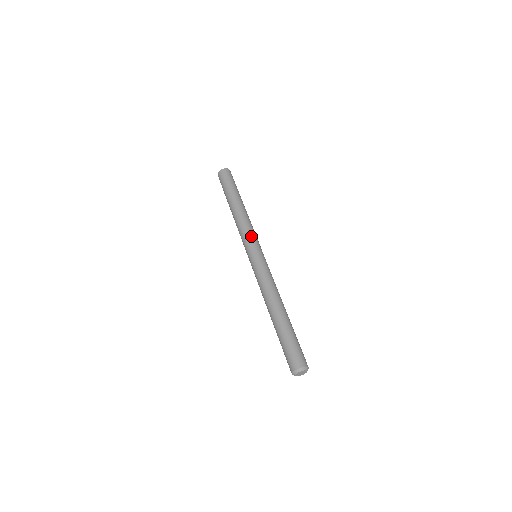
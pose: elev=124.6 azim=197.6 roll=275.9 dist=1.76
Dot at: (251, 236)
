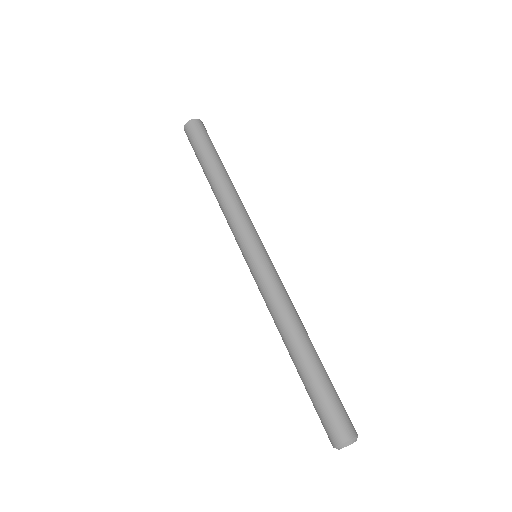
Dot at: occluded
